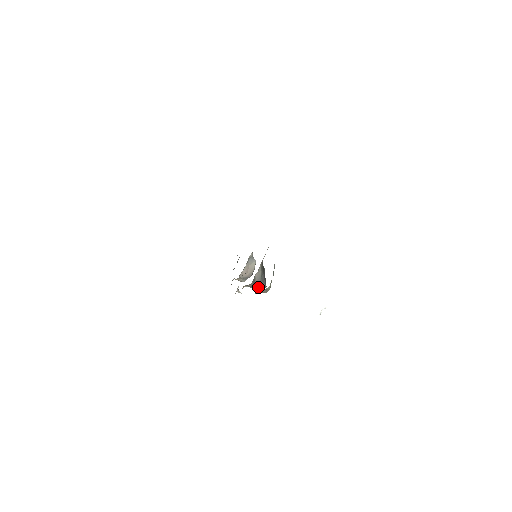
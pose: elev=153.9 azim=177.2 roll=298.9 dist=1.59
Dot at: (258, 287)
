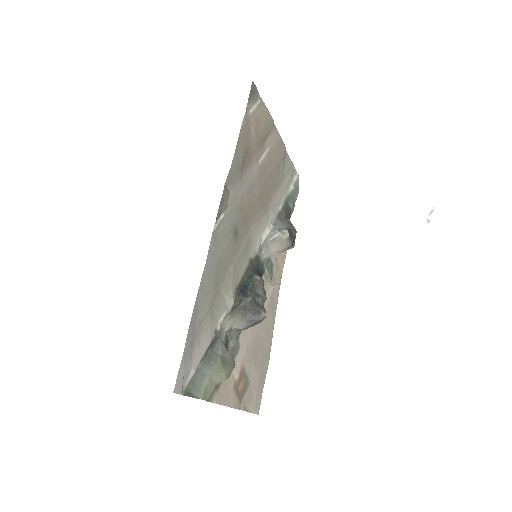
Dot at: (254, 325)
